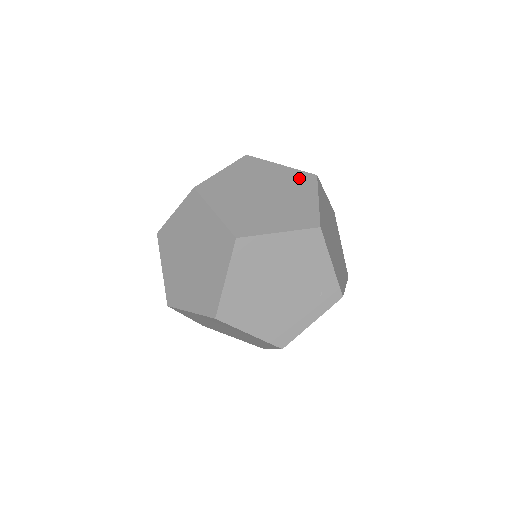
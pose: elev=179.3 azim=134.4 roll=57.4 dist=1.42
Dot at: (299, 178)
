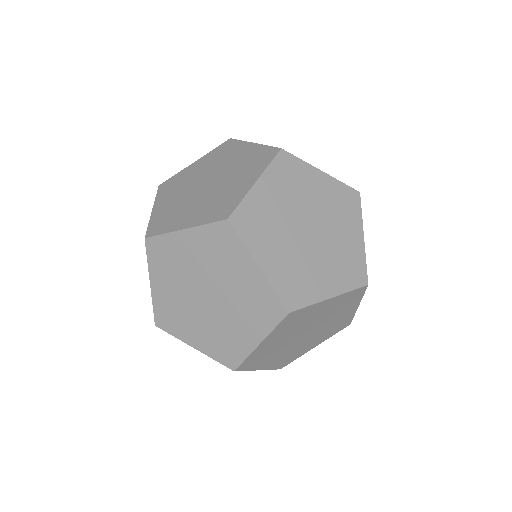
Dot at: (263, 302)
